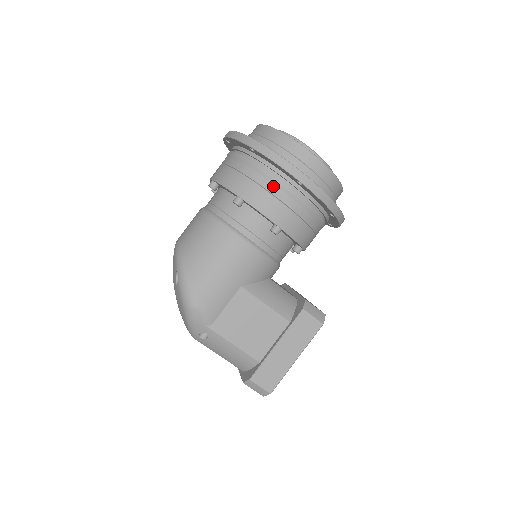
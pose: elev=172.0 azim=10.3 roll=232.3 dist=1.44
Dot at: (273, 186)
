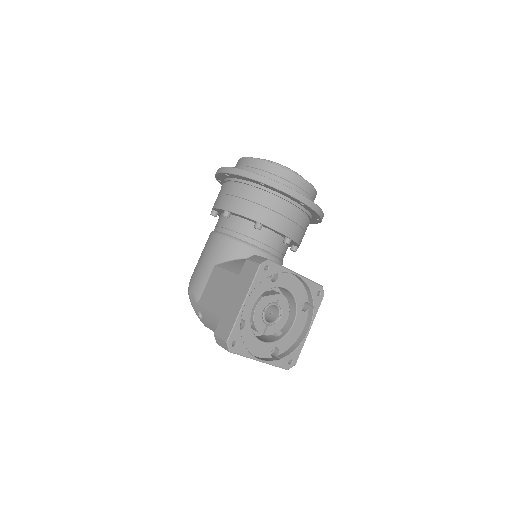
Dot at: (222, 189)
